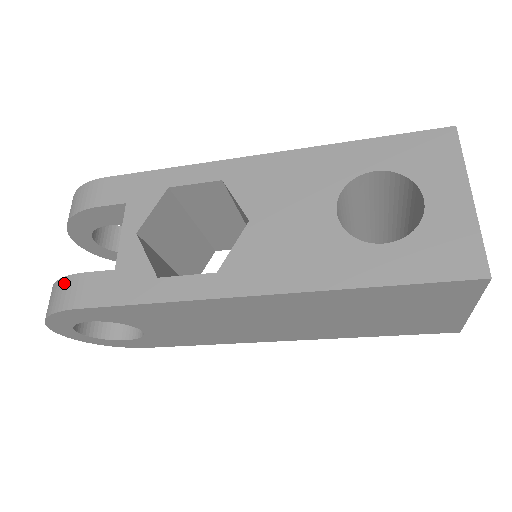
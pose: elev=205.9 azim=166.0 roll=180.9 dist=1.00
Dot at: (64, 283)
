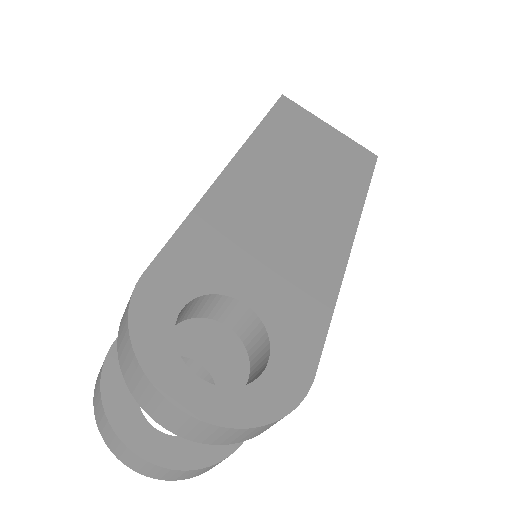
Dot at: (121, 321)
